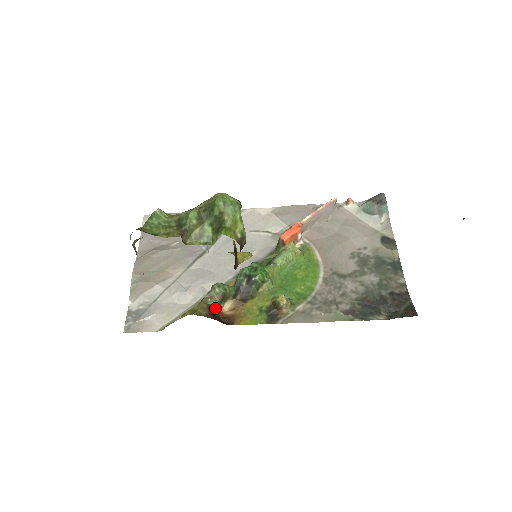
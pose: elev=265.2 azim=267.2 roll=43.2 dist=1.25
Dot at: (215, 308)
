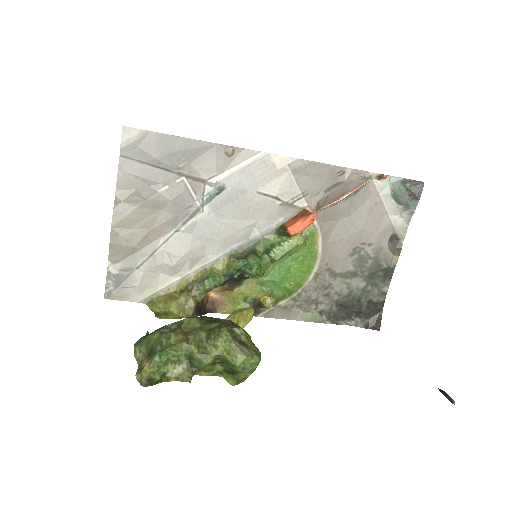
Dot at: (202, 300)
